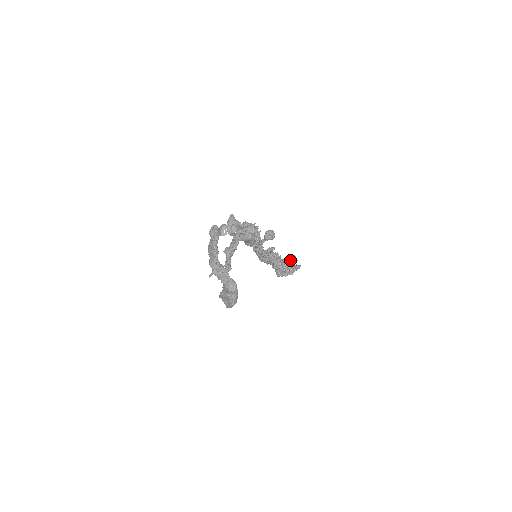
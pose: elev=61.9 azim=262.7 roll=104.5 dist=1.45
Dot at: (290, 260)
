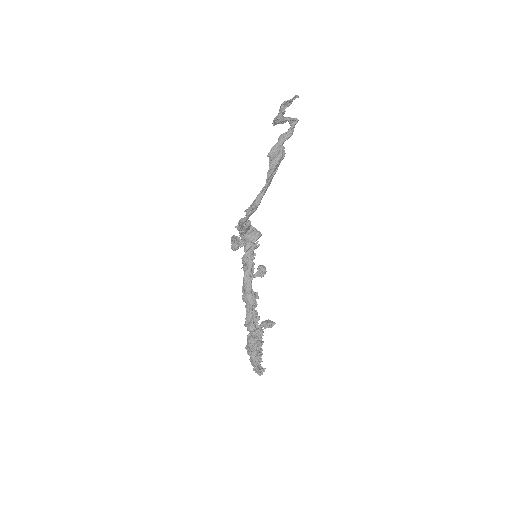
Dot at: (268, 321)
